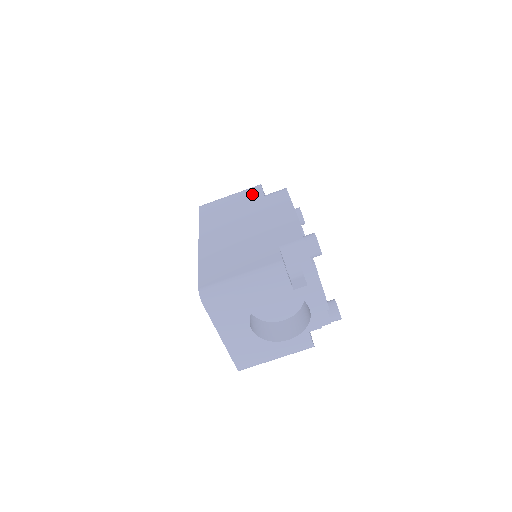
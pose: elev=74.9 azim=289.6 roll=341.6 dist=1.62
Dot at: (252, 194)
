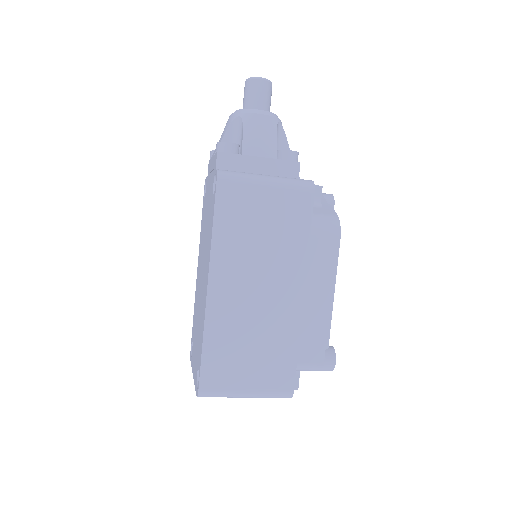
Dot at: (297, 212)
